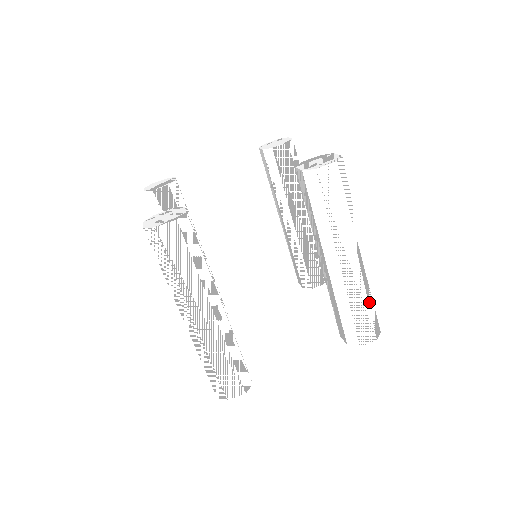
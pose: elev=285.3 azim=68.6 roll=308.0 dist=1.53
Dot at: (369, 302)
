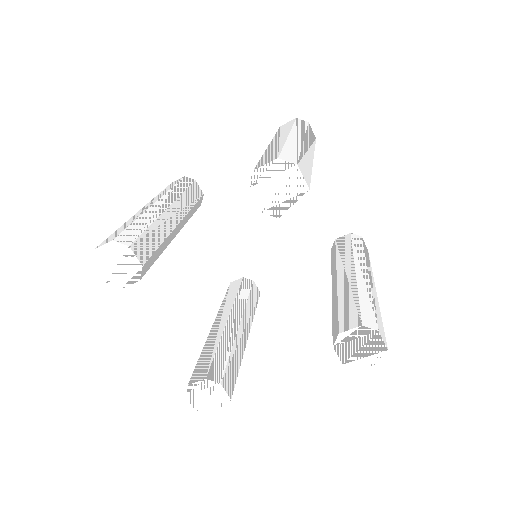
Dot at: occluded
